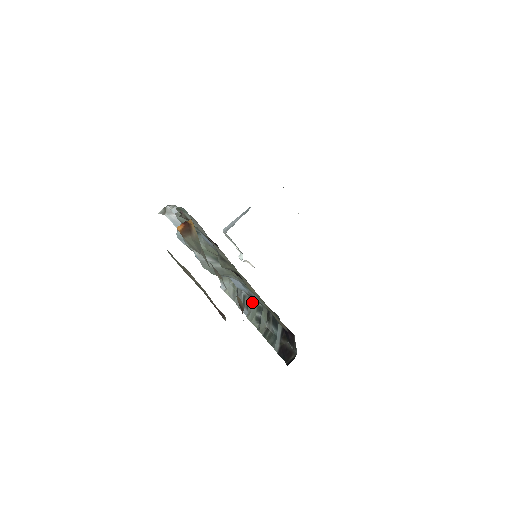
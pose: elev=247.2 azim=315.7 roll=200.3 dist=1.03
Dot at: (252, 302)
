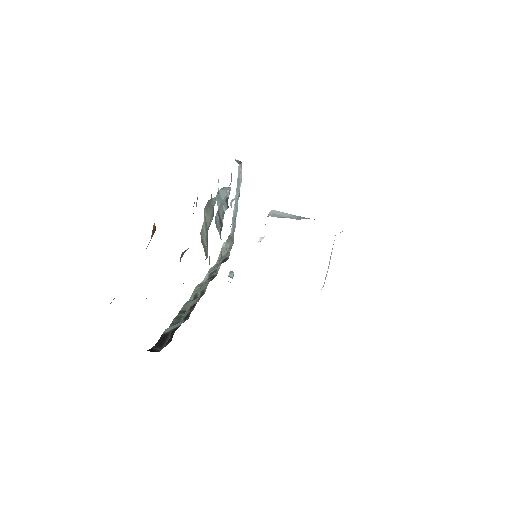
Dot at: (208, 283)
